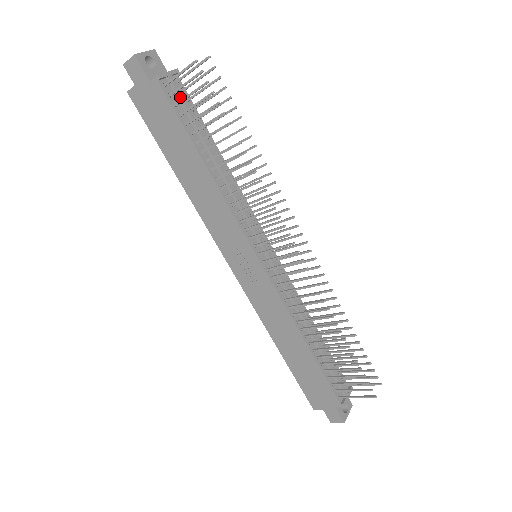
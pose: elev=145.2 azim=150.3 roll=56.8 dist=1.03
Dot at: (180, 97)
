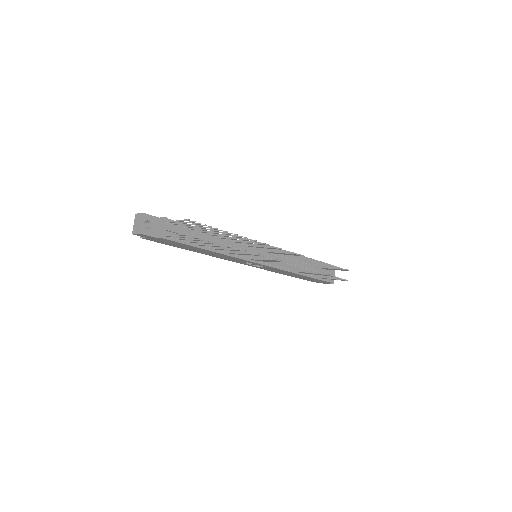
Dot at: (178, 233)
